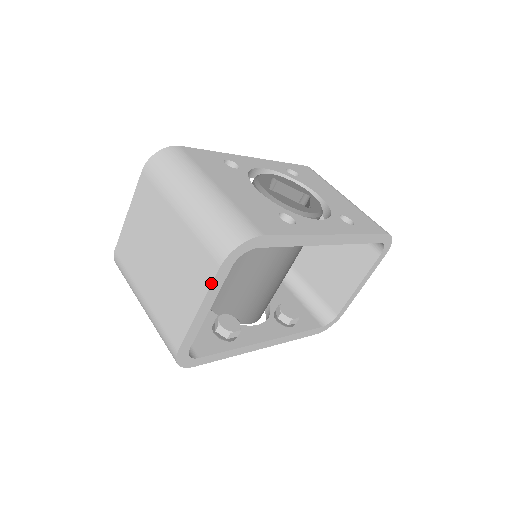
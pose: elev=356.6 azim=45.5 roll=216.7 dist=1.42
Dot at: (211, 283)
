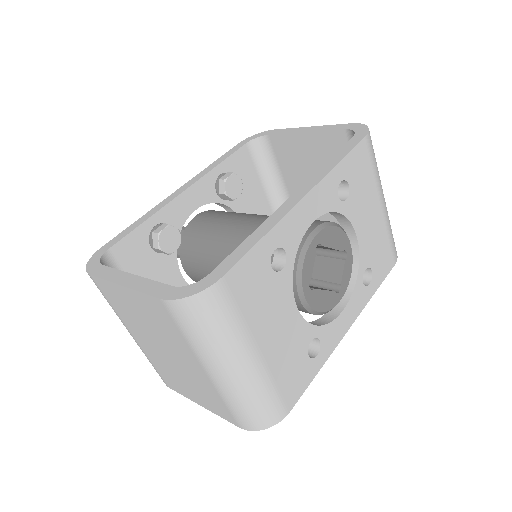
Dot at: occluded
